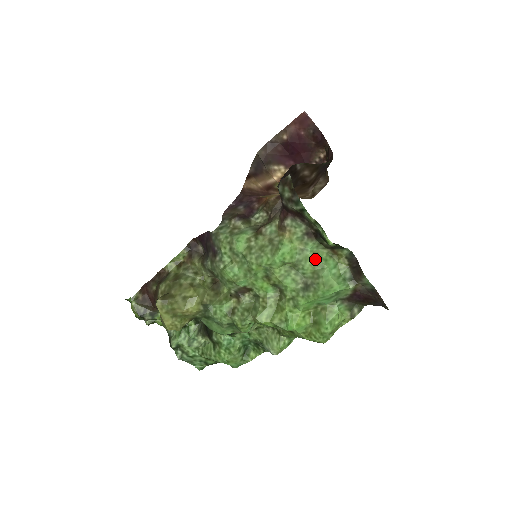
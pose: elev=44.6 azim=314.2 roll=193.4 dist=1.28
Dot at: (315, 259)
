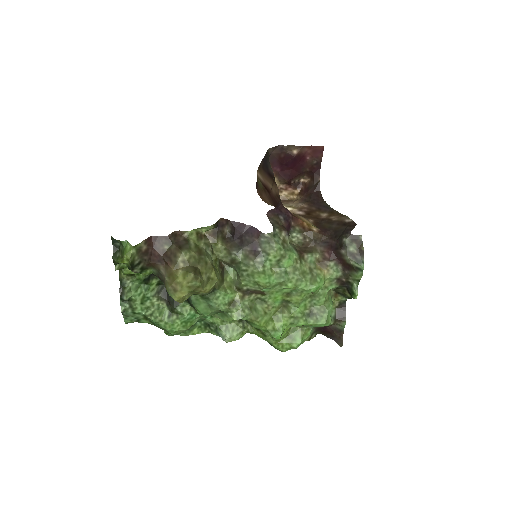
Dot at: (328, 297)
